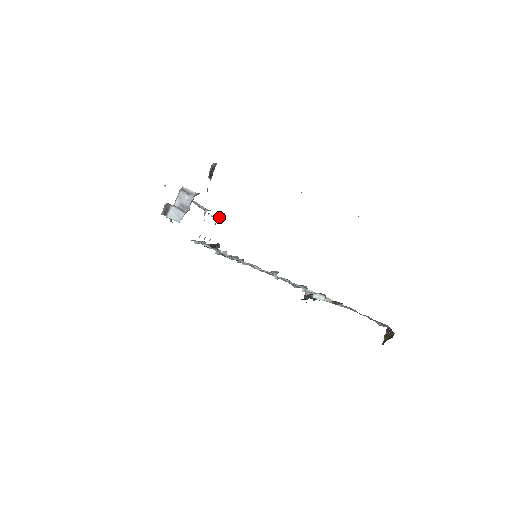
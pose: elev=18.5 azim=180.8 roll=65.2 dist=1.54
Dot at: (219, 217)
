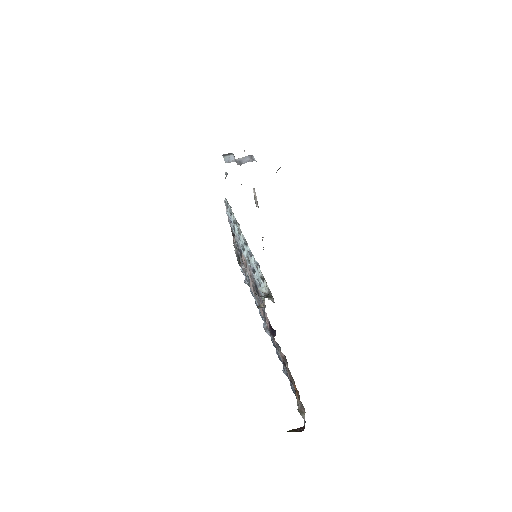
Dot at: occluded
